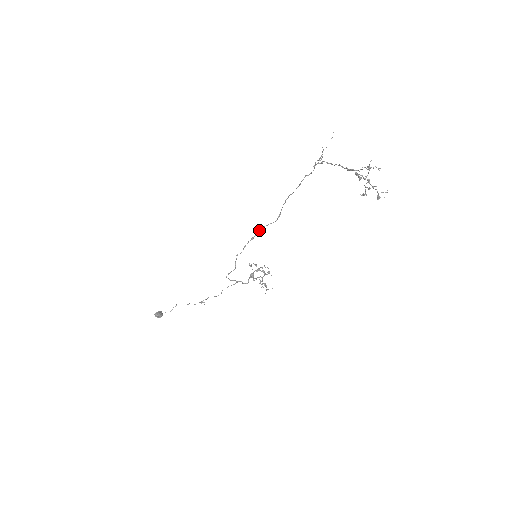
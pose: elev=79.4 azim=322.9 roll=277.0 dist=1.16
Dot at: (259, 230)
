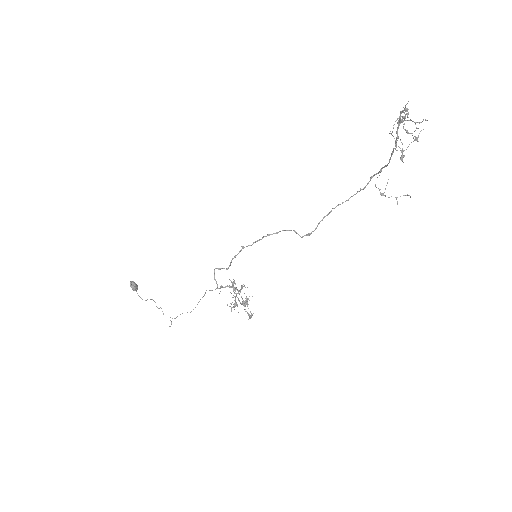
Dot at: occluded
